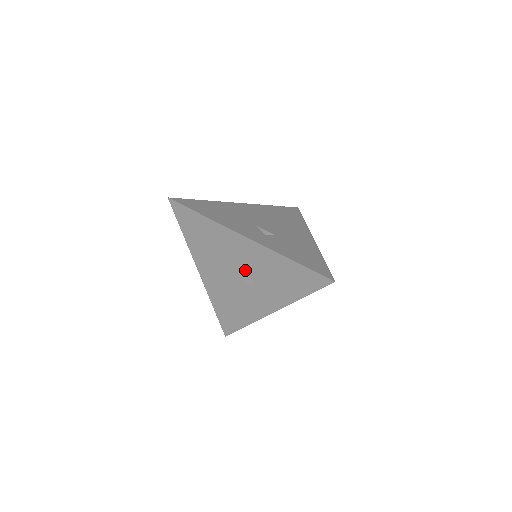
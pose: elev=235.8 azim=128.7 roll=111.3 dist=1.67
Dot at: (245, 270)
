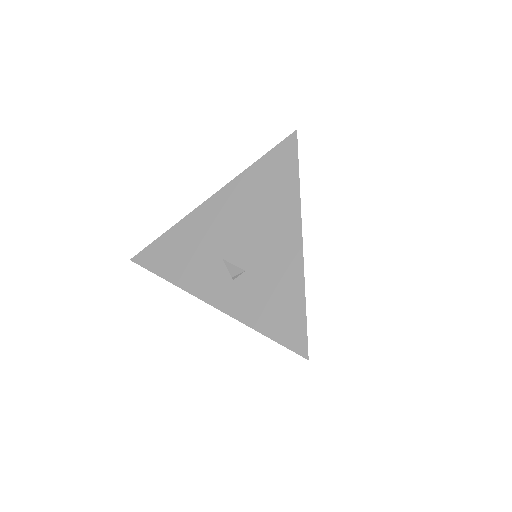
Dot at: occluded
